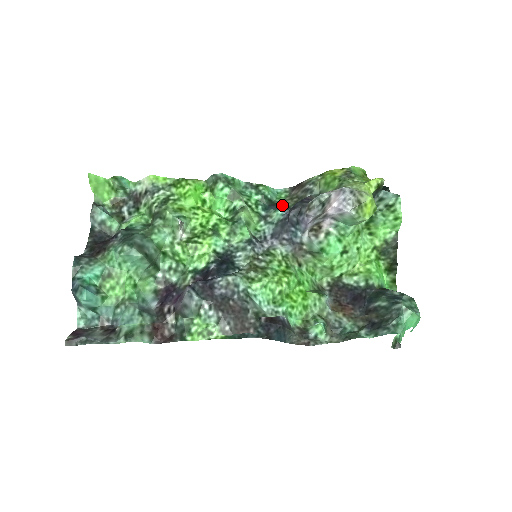
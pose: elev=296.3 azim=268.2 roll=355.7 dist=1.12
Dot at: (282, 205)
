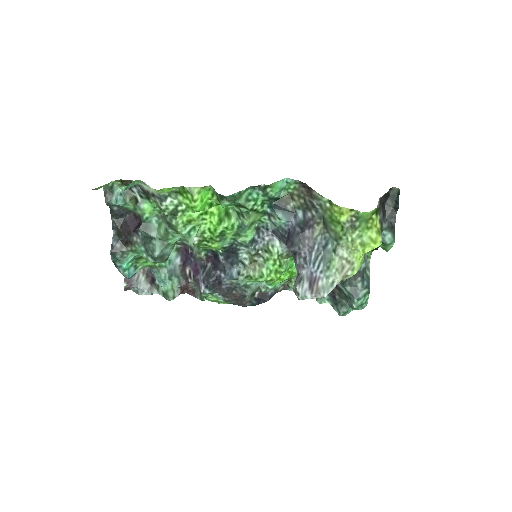
Dot at: (288, 204)
